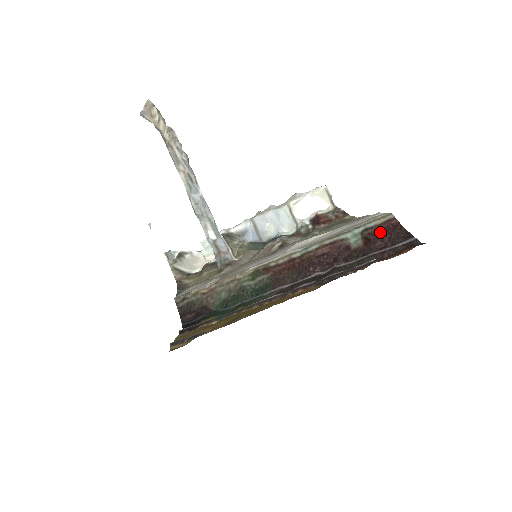
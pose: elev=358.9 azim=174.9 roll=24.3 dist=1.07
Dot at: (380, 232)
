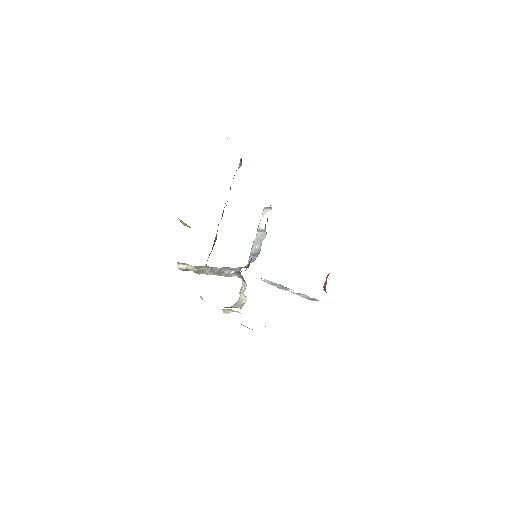
Dot at: occluded
